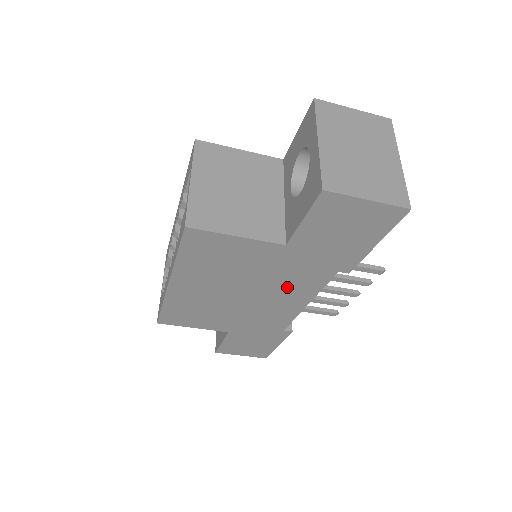
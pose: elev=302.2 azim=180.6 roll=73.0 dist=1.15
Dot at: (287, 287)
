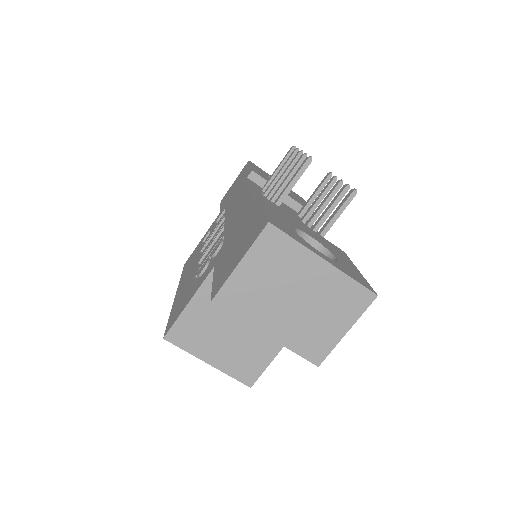
Dot at: occluded
